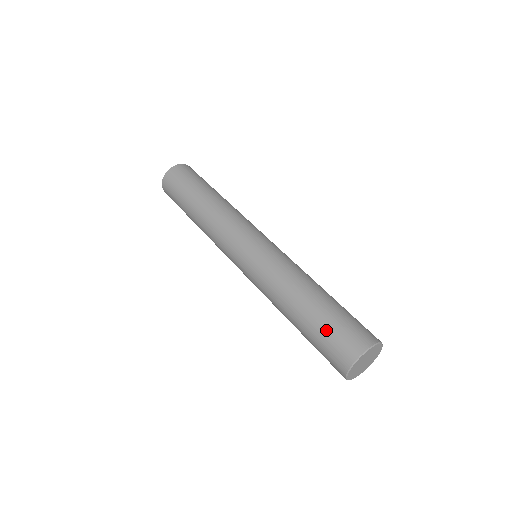
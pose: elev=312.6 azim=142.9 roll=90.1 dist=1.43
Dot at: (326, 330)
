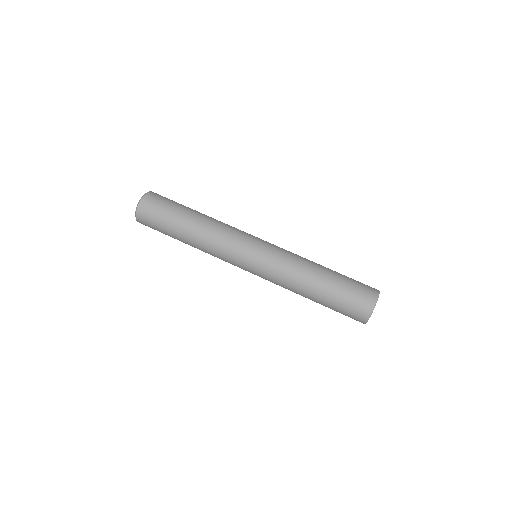
Dot at: (337, 311)
